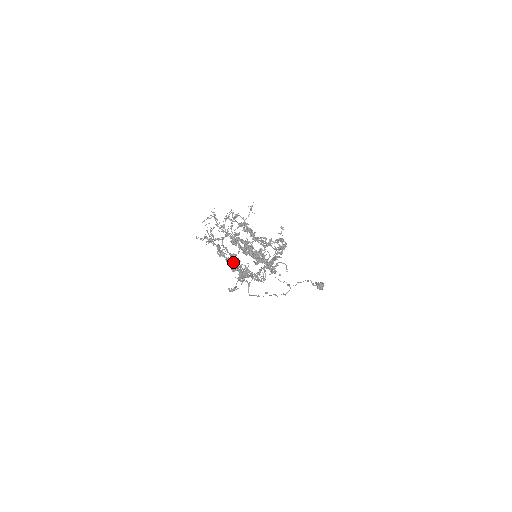
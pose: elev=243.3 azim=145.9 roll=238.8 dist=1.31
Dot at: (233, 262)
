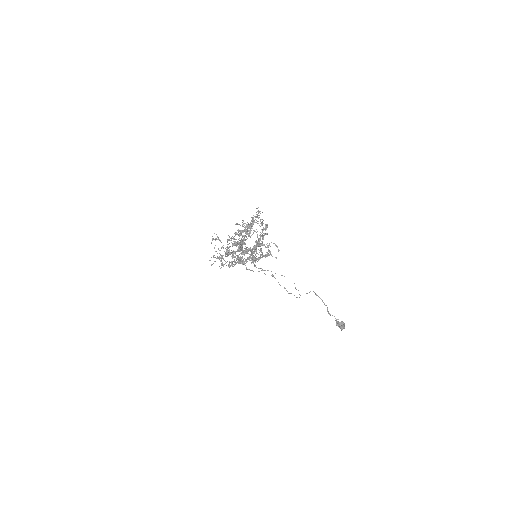
Dot at: (240, 262)
